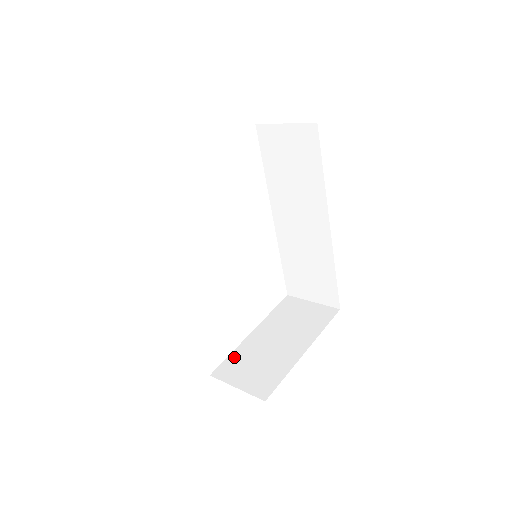
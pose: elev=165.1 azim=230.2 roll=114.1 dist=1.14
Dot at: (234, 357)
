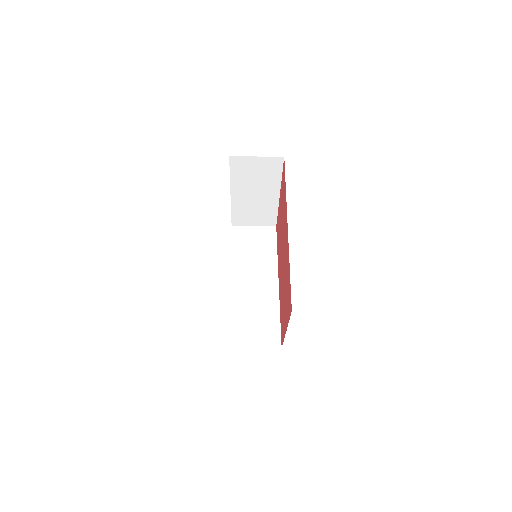
Dot at: occluded
